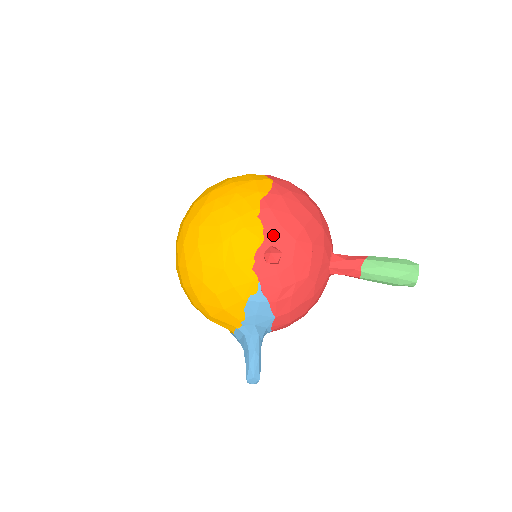
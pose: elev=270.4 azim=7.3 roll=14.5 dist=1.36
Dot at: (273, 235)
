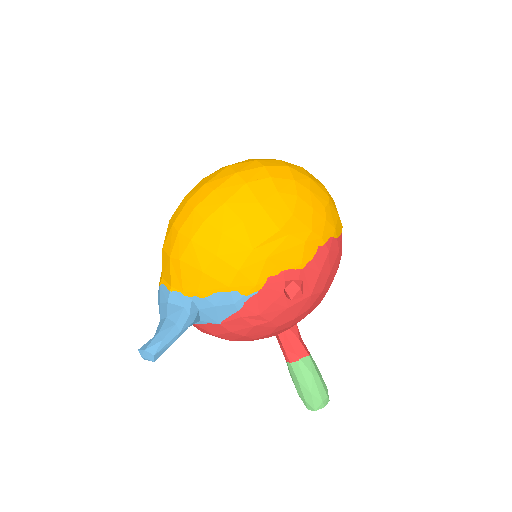
Dot at: (309, 273)
